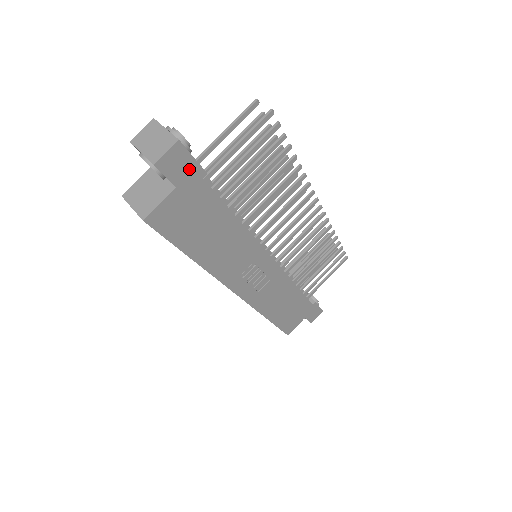
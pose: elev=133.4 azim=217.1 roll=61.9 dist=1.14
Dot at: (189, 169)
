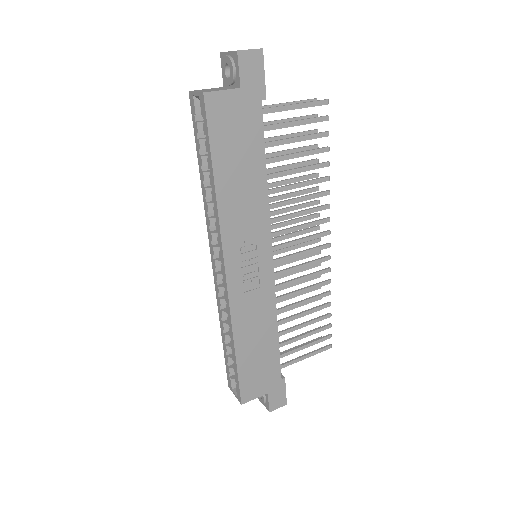
Dot at: (257, 81)
